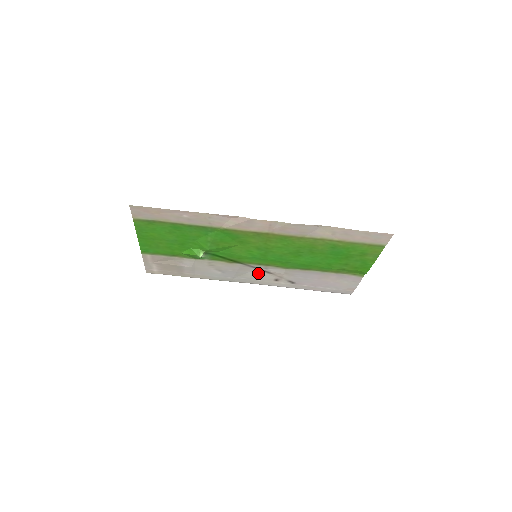
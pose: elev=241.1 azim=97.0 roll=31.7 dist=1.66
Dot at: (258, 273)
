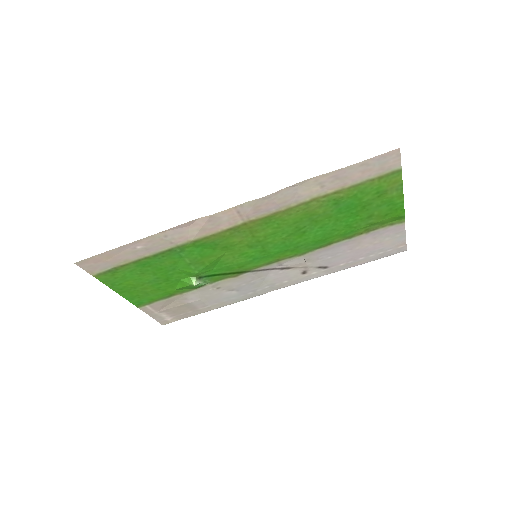
Dot at: (277, 274)
